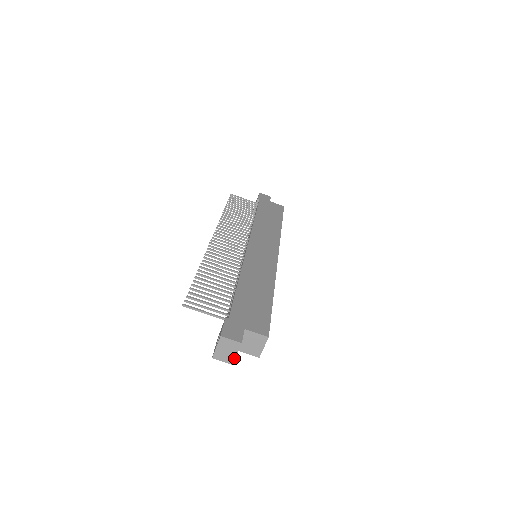
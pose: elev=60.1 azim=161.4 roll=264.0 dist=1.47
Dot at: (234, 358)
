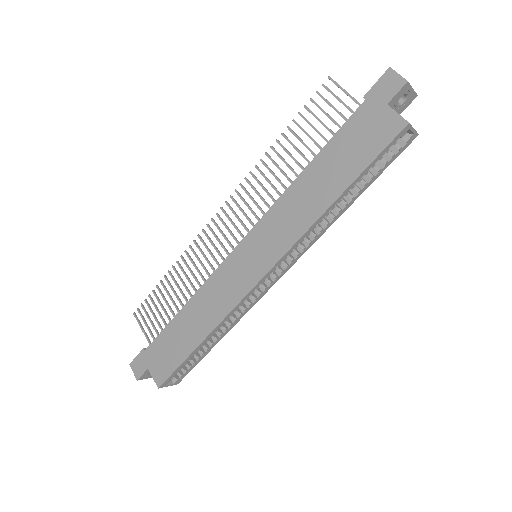
Dot at: (151, 377)
